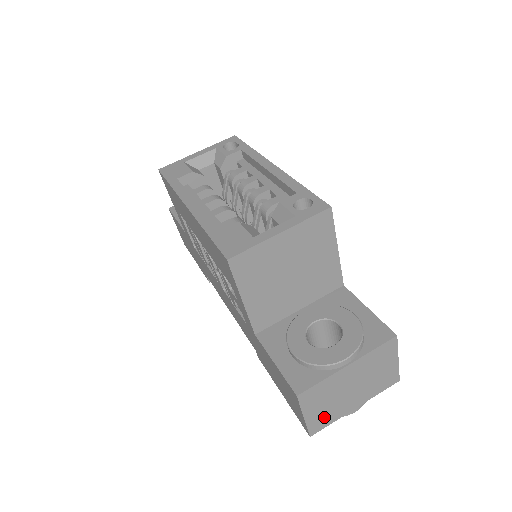
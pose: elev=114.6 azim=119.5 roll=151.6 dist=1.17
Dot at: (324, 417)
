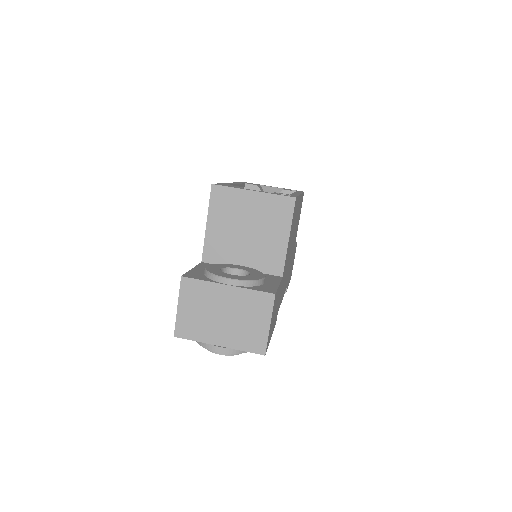
Dot at: (192, 326)
